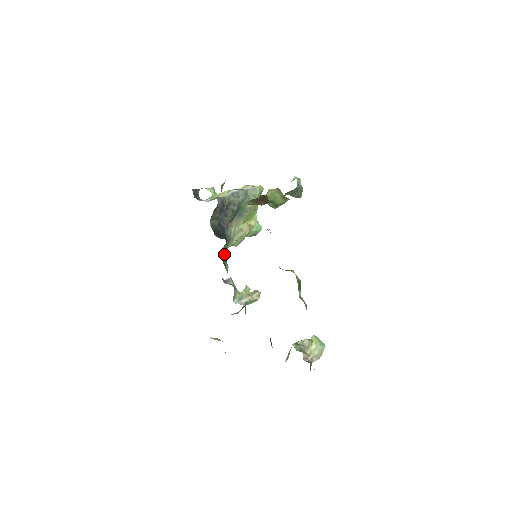
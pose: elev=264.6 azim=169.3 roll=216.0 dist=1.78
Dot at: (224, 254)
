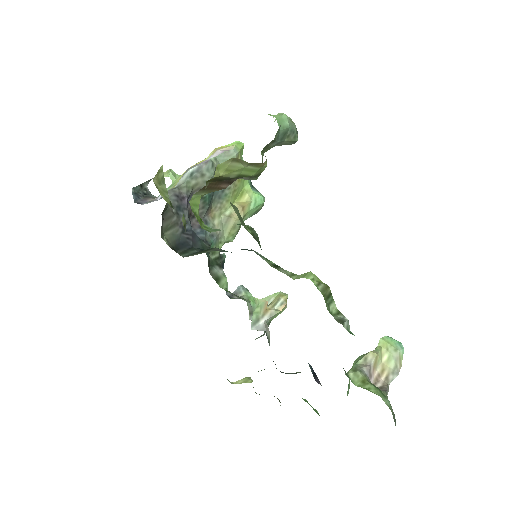
Dot at: (216, 261)
